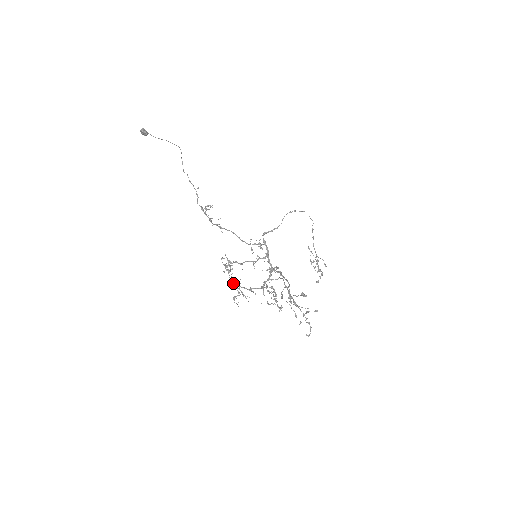
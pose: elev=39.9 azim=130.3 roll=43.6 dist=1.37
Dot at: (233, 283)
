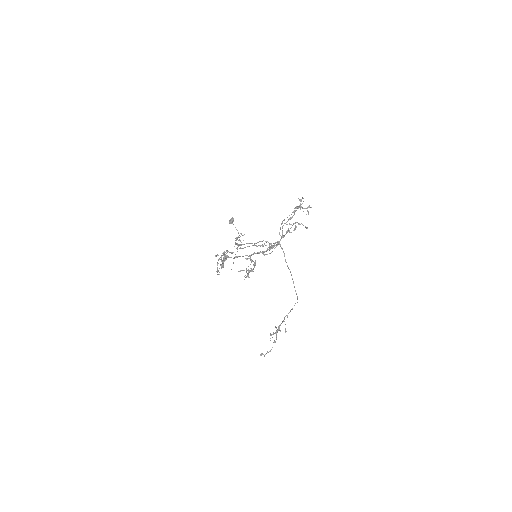
Dot at: occluded
